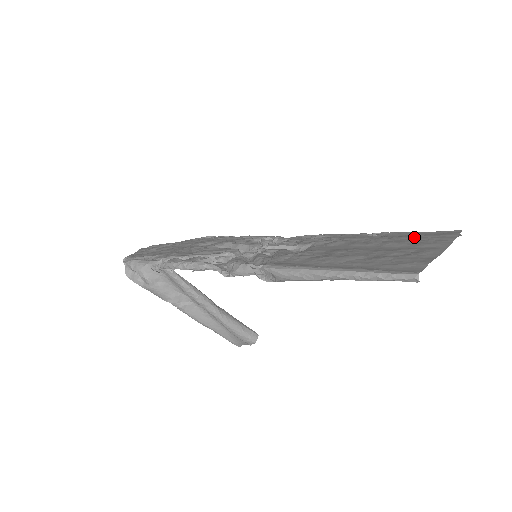
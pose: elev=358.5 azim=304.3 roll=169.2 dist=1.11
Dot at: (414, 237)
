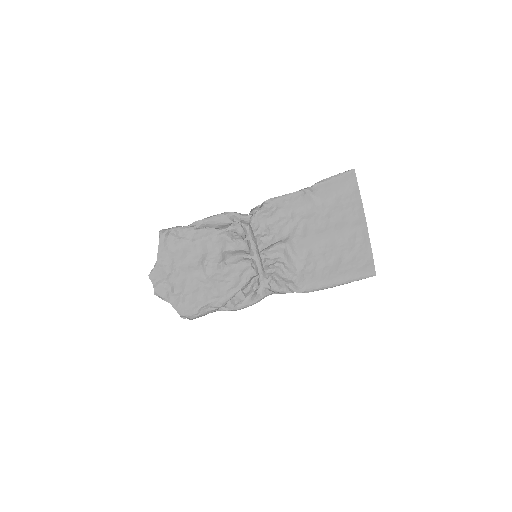
Dot at: (340, 203)
